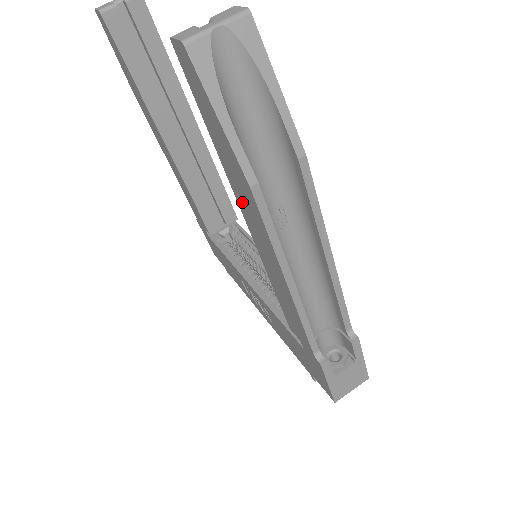
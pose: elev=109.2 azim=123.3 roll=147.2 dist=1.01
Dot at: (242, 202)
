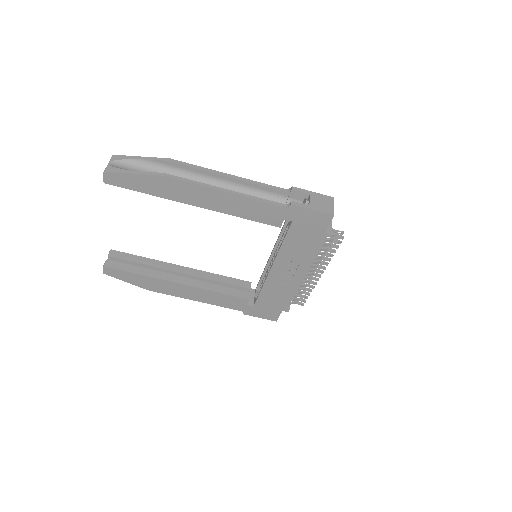
Dot at: (179, 196)
